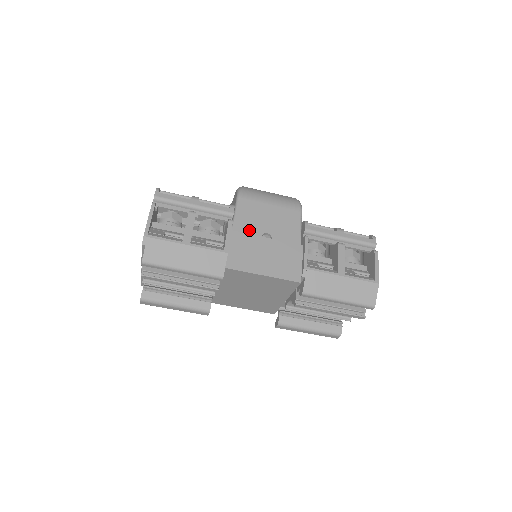
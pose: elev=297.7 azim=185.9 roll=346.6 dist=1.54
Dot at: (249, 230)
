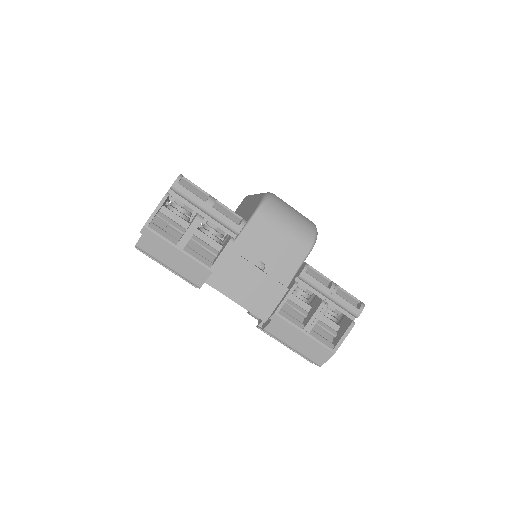
Dot at: (247, 252)
